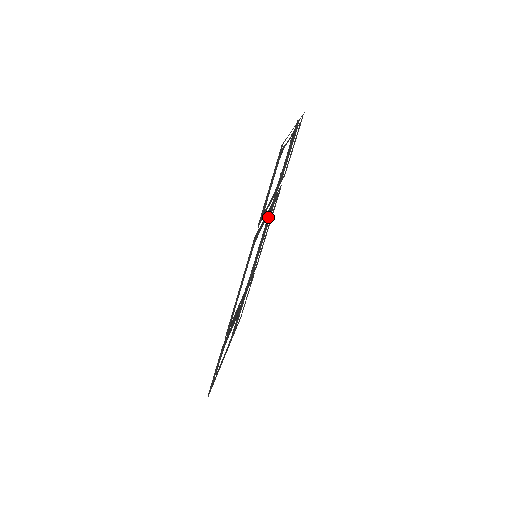
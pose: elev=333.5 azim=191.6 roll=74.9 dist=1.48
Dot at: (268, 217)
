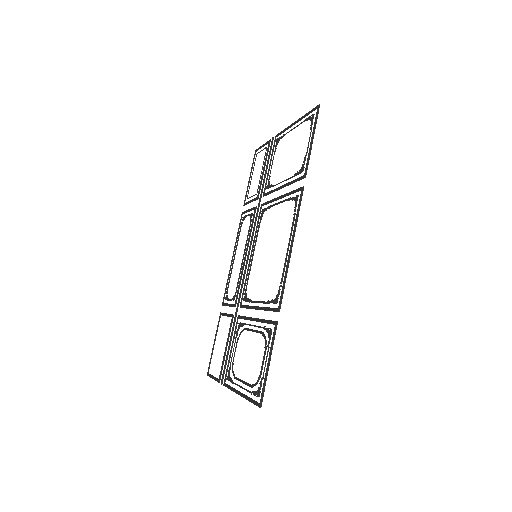
Dot at: (261, 217)
